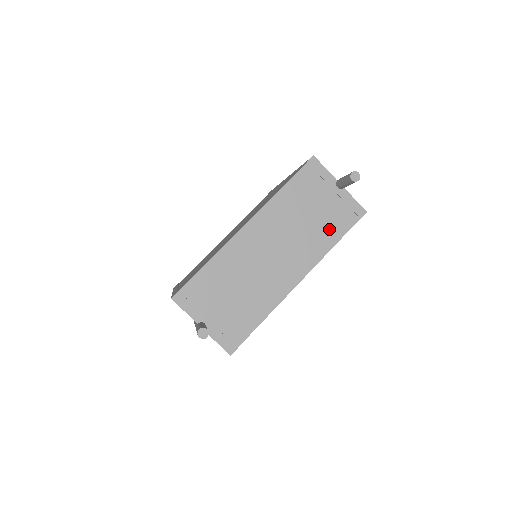
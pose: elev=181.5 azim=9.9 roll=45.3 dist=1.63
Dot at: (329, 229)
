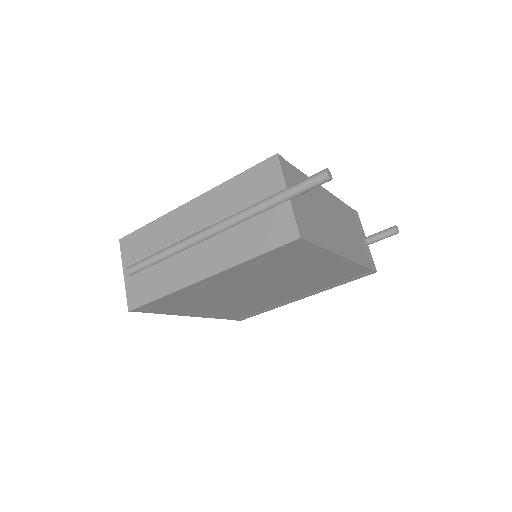
Dot at: (361, 253)
